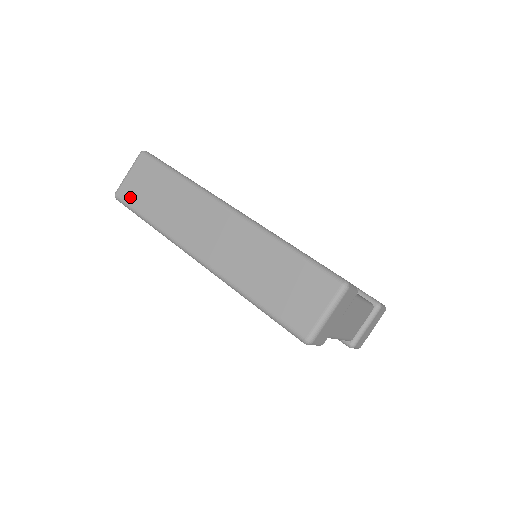
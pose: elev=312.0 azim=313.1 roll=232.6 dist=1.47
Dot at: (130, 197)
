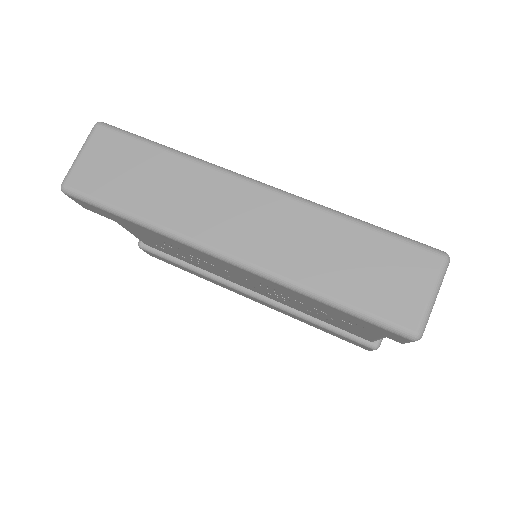
Dot at: (91, 186)
